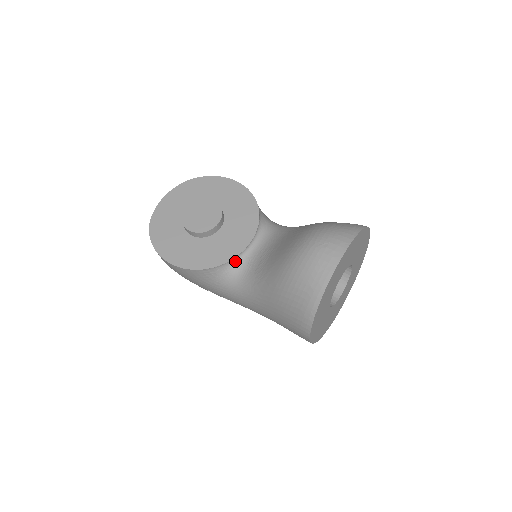
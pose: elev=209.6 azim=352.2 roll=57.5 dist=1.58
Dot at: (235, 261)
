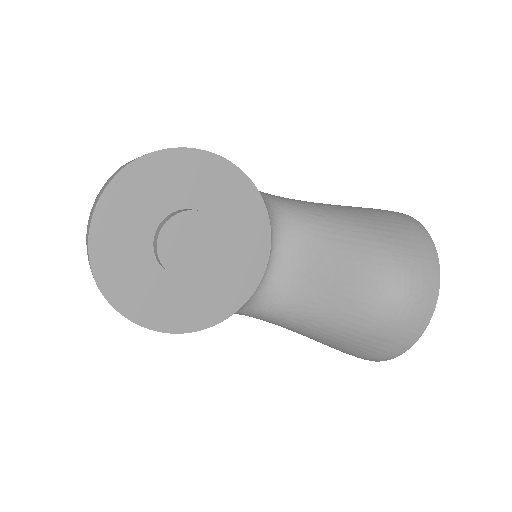
Dot at: (253, 292)
